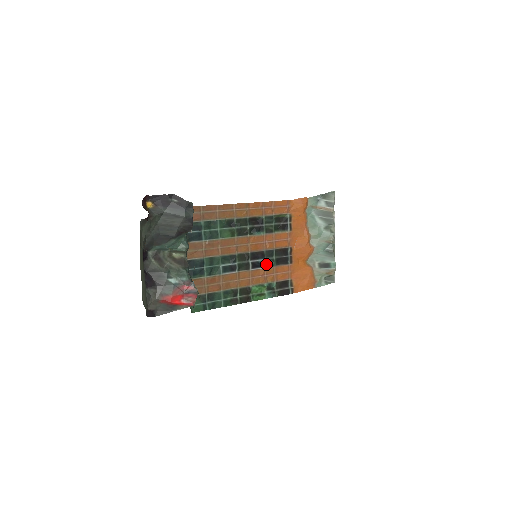
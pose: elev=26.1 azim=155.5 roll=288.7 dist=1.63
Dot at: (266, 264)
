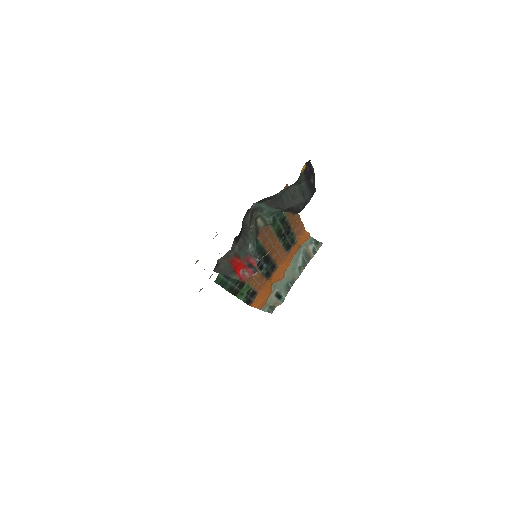
Dot at: (263, 270)
